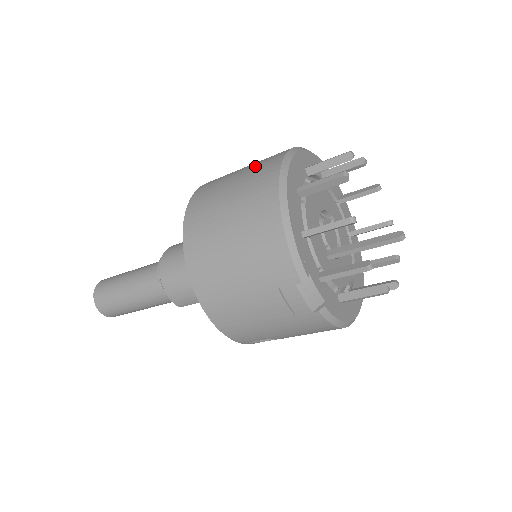
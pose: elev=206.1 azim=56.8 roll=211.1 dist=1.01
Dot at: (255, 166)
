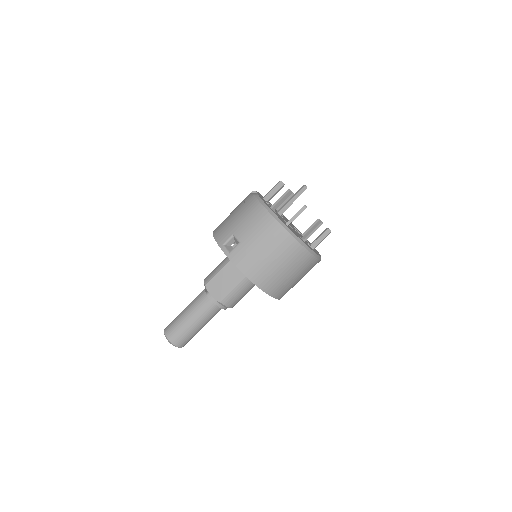
Dot at: occluded
